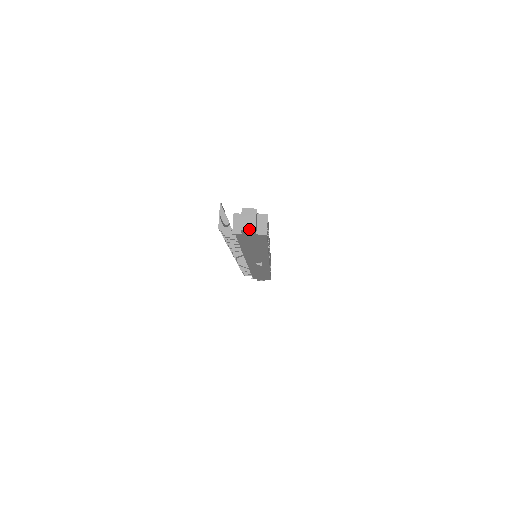
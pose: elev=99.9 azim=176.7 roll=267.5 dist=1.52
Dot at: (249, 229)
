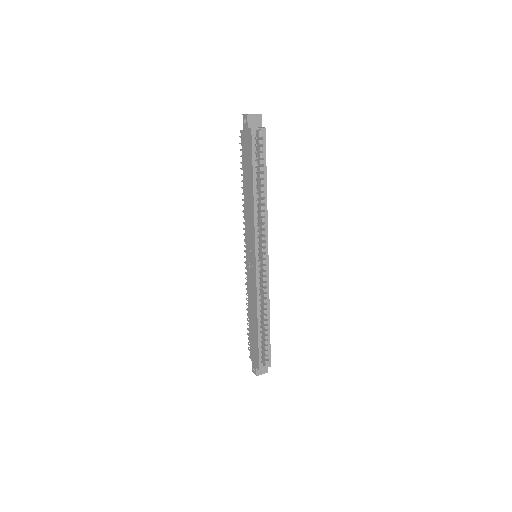
Dot at: (246, 114)
